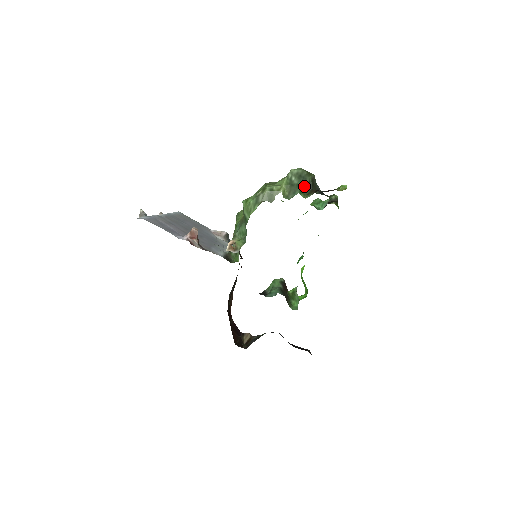
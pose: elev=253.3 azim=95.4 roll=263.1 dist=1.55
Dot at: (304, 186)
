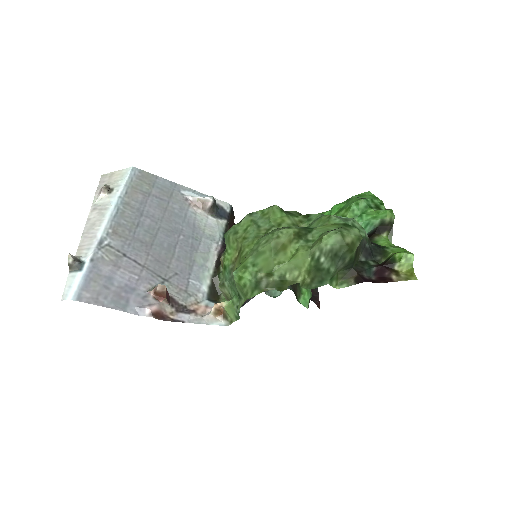
Dot at: (339, 268)
